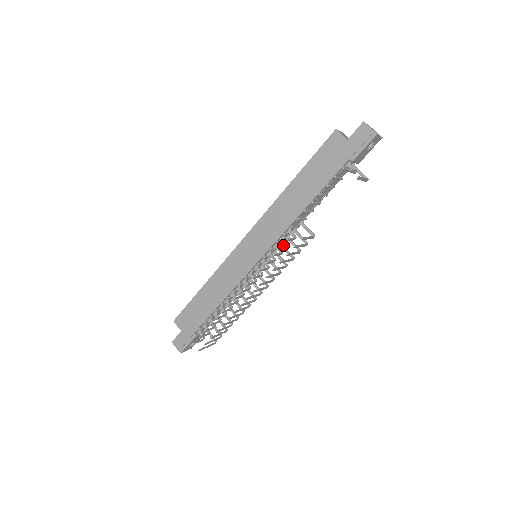
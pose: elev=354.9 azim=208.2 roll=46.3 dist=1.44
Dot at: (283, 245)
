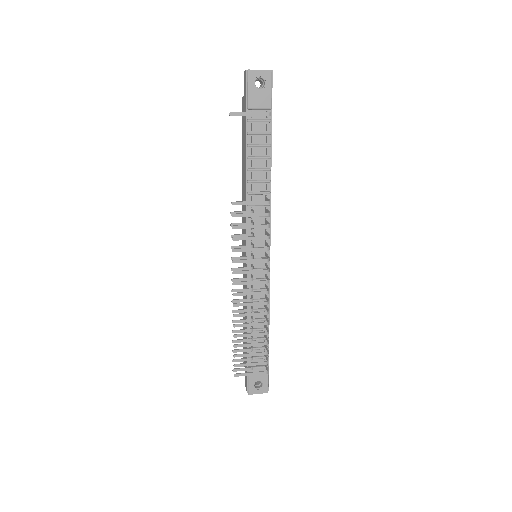
Dot at: (266, 231)
